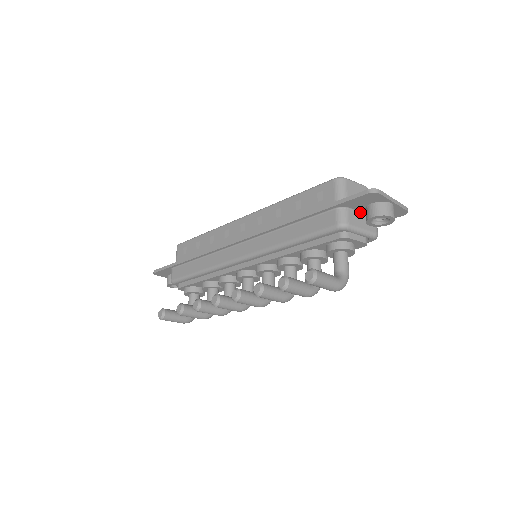
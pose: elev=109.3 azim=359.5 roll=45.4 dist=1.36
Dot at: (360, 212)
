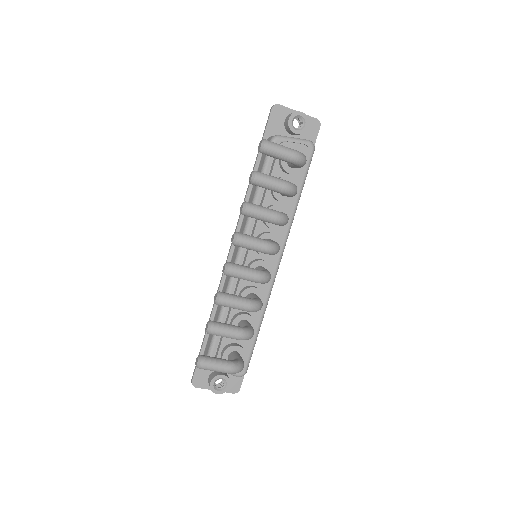
Dot at: occluded
